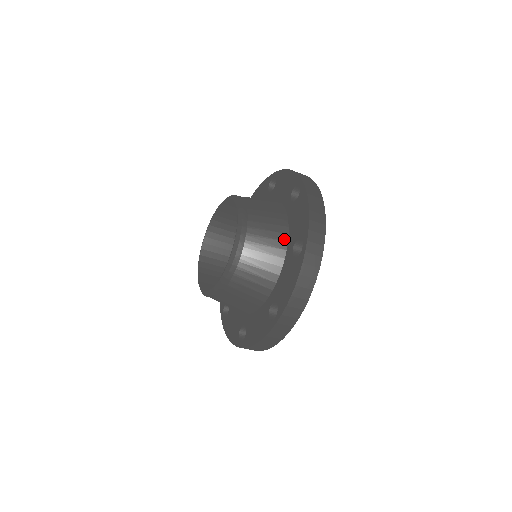
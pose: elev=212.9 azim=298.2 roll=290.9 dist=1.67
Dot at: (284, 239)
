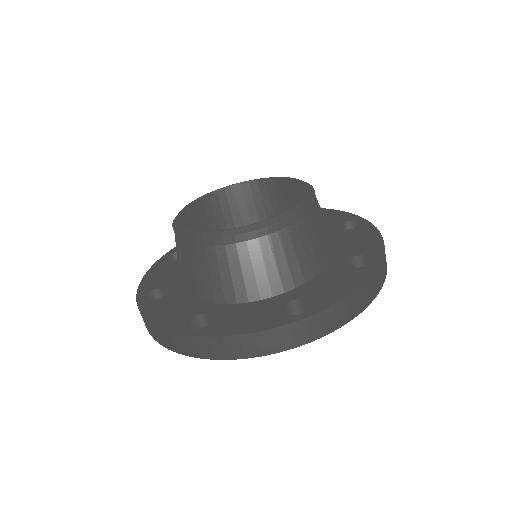
Dot at: (334, 249)
